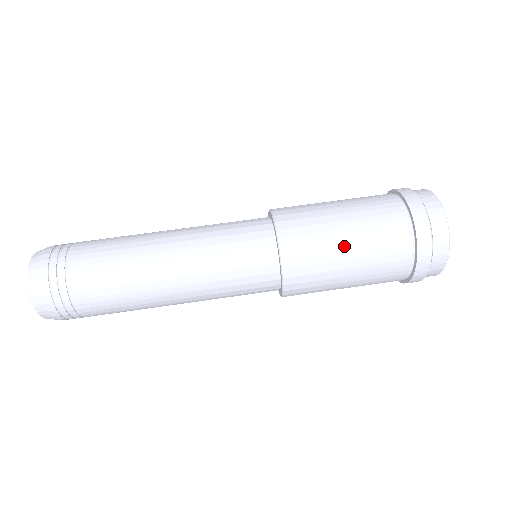
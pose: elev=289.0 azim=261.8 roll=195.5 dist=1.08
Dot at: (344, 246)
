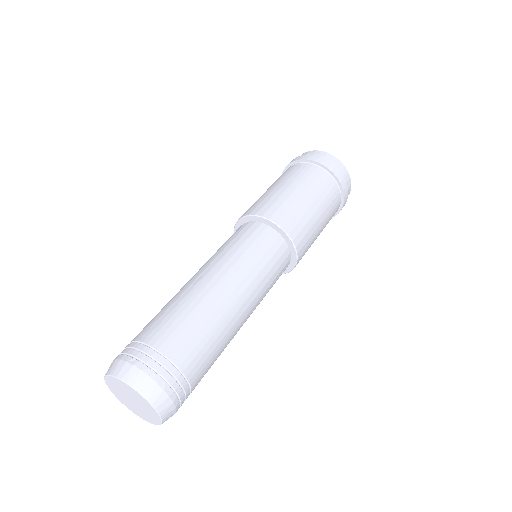
Dot at: (314, 209)
